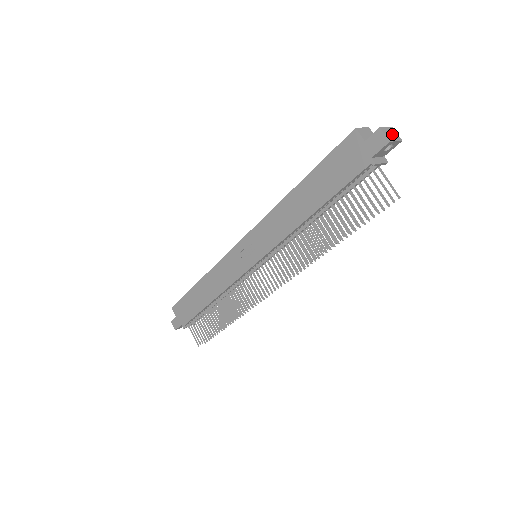
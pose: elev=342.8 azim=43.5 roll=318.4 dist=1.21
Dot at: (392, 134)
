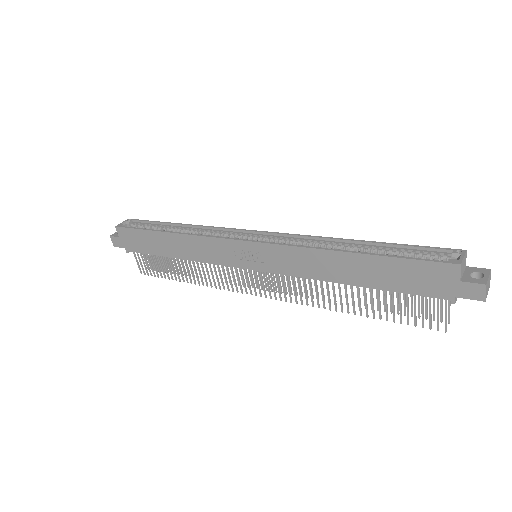
Dot at: (489, 284)
